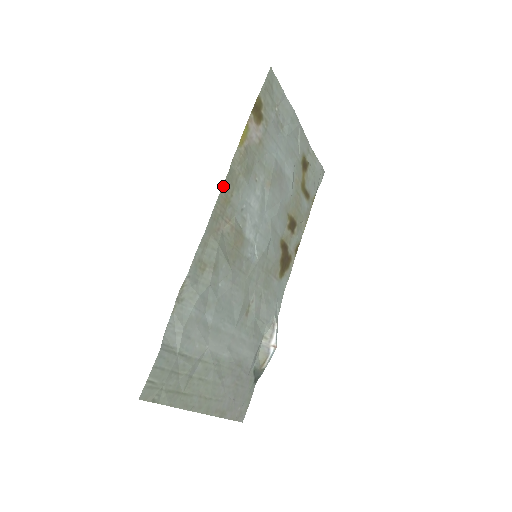
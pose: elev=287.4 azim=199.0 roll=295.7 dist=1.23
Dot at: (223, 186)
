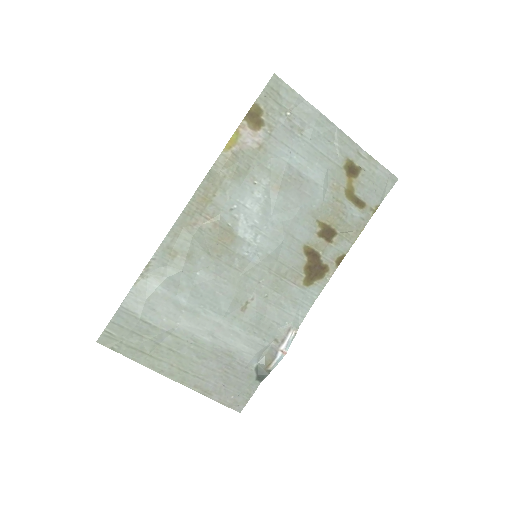
Dot at: (200, 186)
